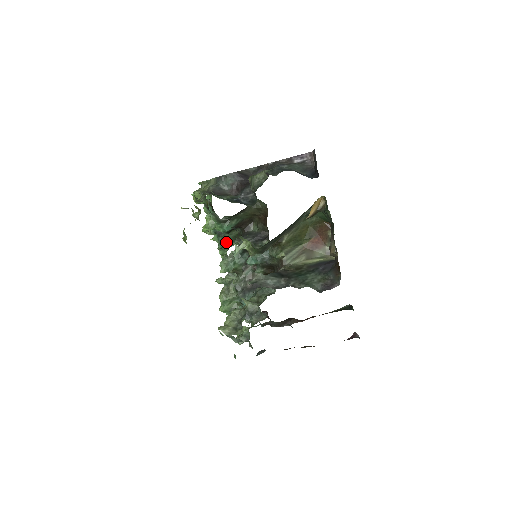
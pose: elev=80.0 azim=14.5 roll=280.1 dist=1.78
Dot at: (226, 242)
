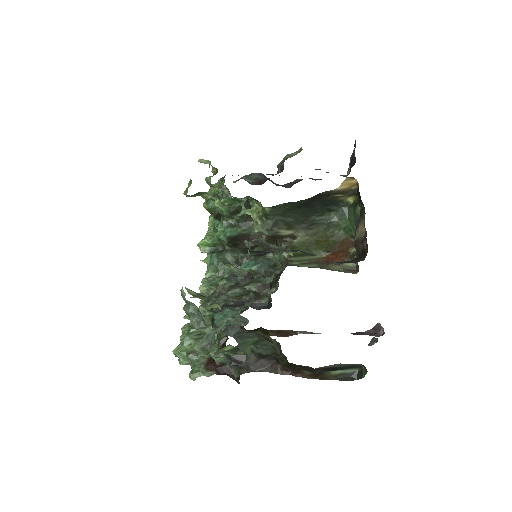
Dot at: (219, 263)
